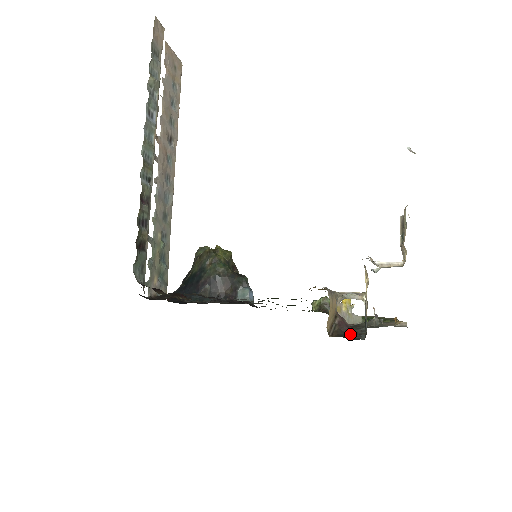
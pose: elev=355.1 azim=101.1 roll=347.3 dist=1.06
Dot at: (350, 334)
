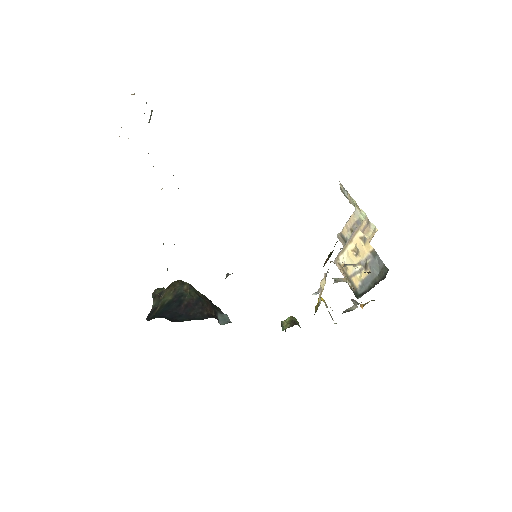
Dot at: occluded
